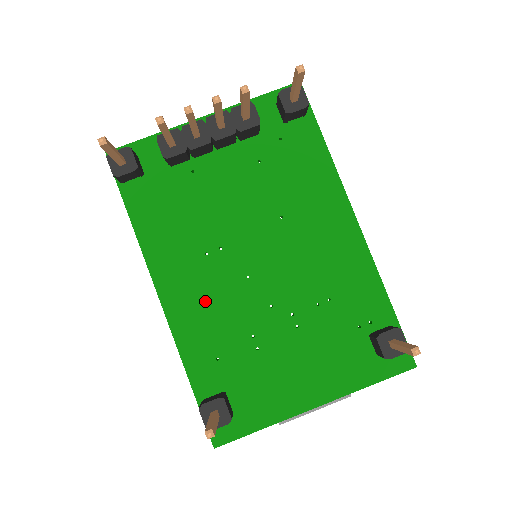
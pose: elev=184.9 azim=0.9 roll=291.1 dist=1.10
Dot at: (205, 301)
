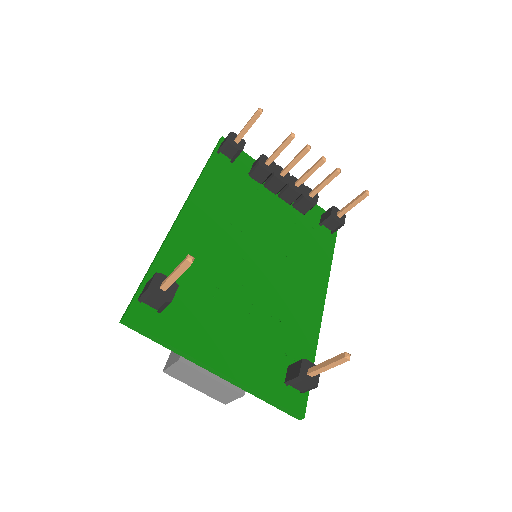
Dot at: (207, 241)
